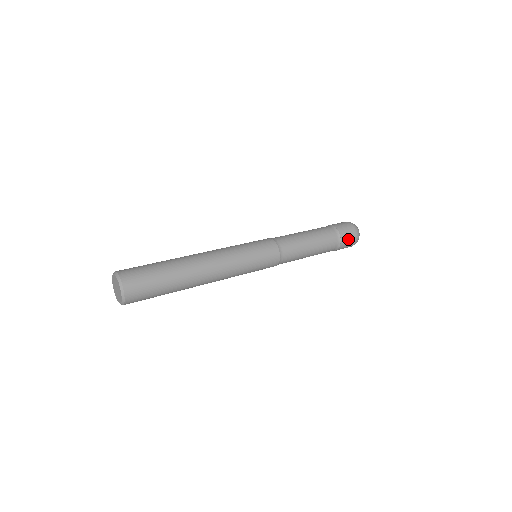
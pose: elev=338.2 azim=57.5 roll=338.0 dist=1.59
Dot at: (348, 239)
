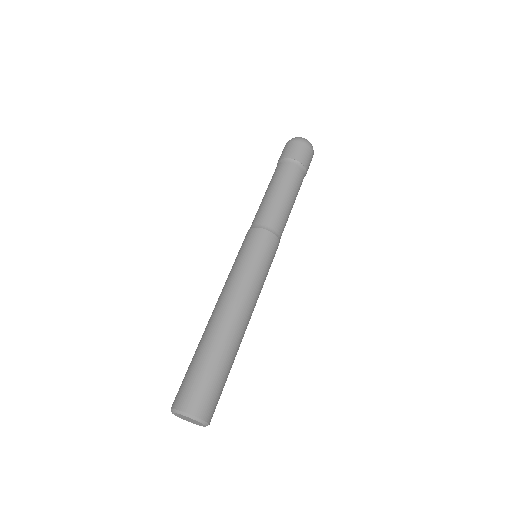
Dot at: (308, 168)
